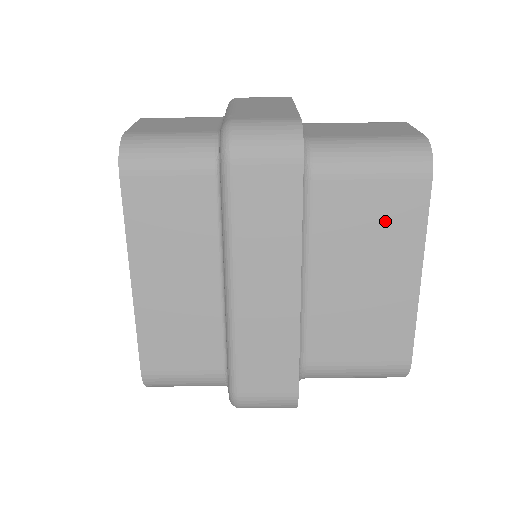
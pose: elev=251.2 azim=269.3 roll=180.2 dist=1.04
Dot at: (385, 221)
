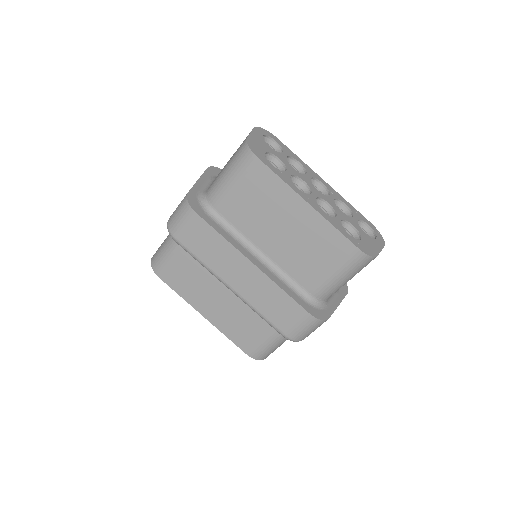
Dot at: (263, 197)
